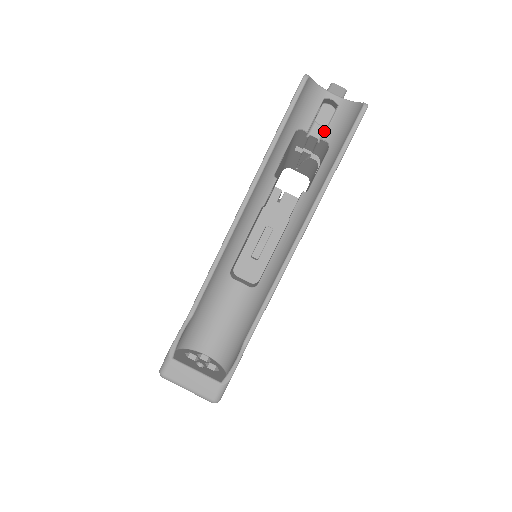
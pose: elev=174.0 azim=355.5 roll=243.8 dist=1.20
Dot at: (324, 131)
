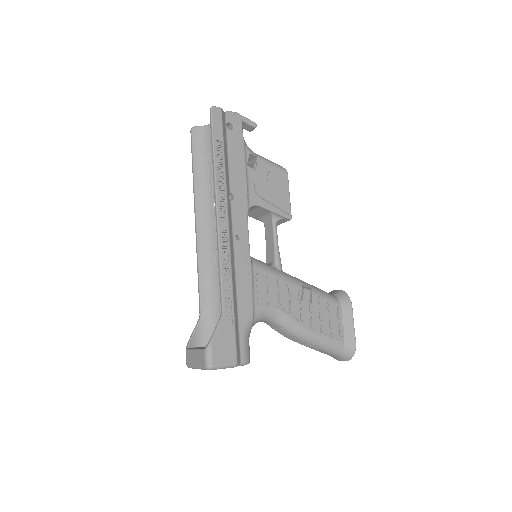
Dot at: occluded
